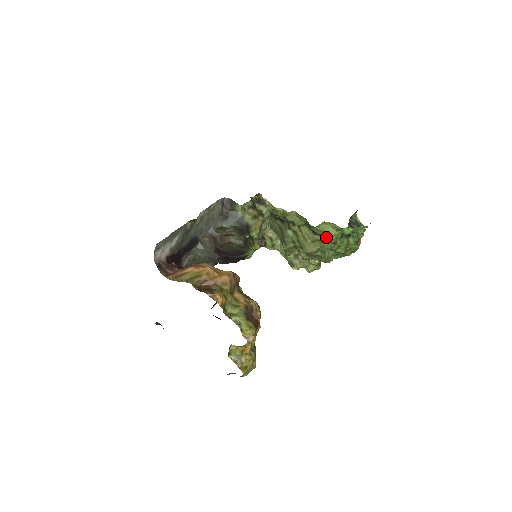
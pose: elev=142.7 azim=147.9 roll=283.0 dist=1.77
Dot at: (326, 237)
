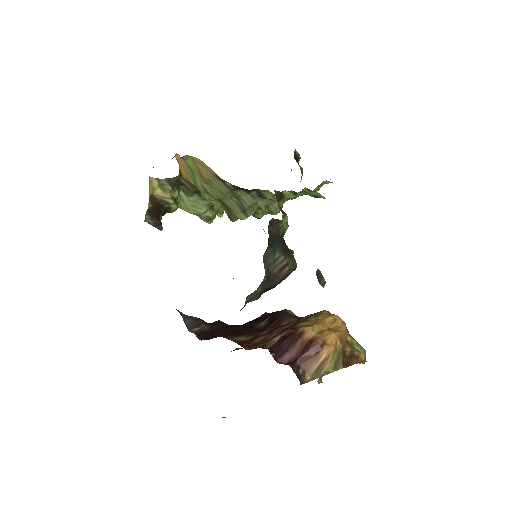
Dot at: occluded
